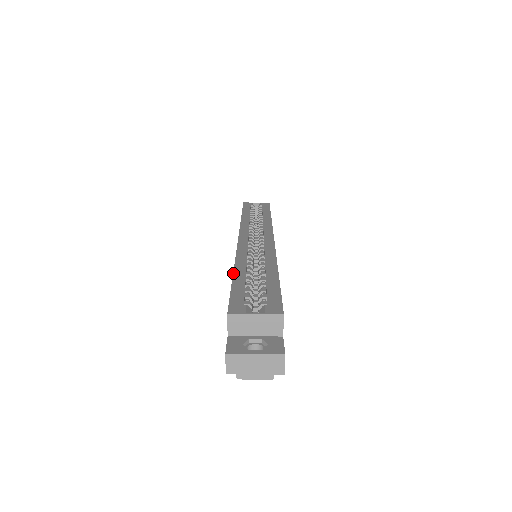
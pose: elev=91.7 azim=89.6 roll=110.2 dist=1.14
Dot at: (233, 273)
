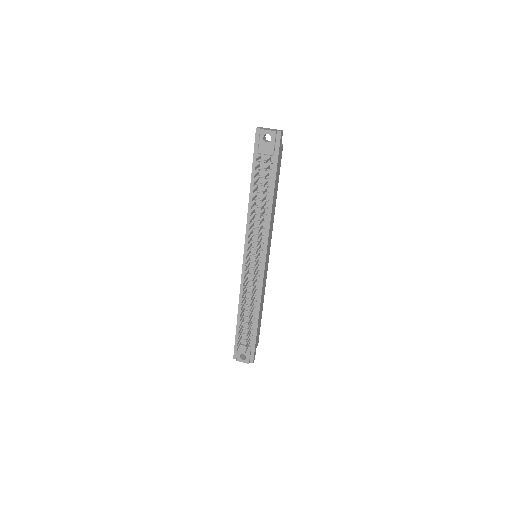
Dot at: occluded
